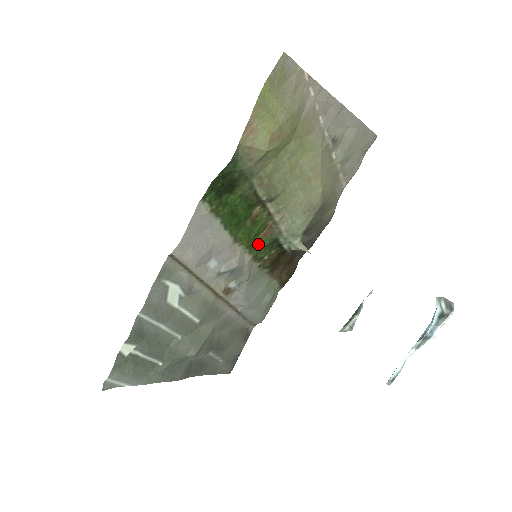
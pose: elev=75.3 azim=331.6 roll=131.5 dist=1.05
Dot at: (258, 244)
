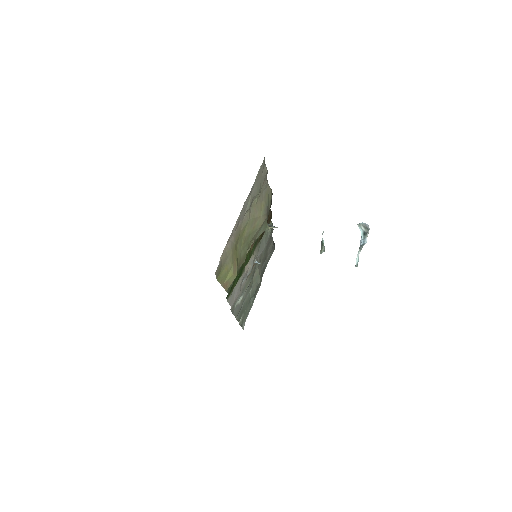
Dot at: (252, 251)
